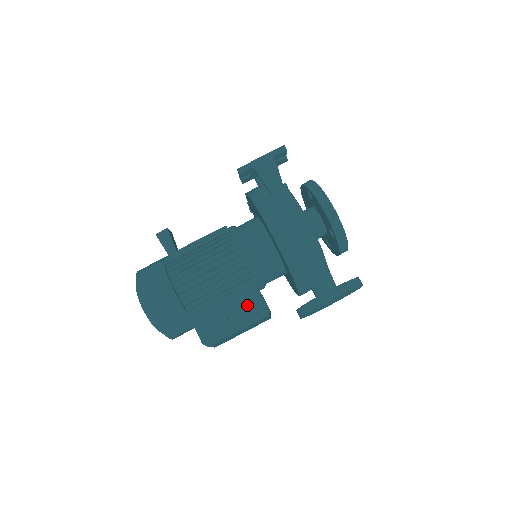
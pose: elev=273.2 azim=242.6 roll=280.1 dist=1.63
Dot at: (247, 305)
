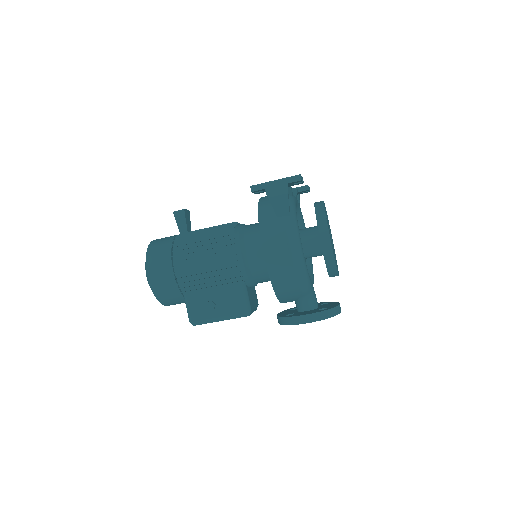
Dot at: (233, 303)
